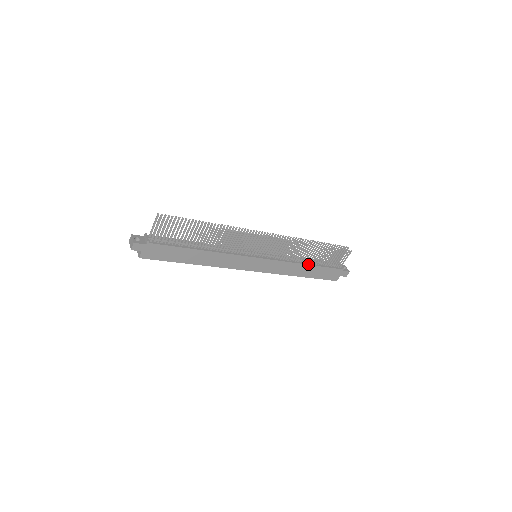
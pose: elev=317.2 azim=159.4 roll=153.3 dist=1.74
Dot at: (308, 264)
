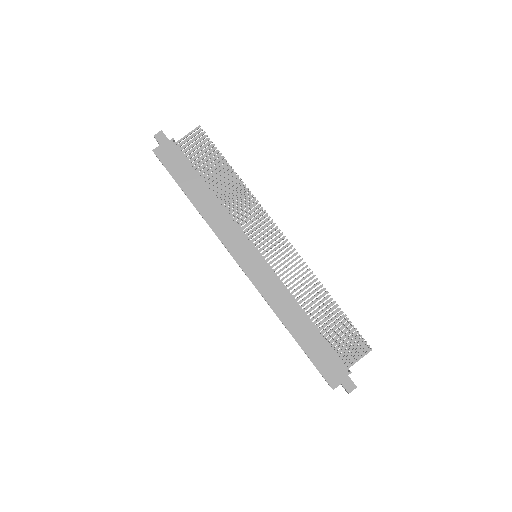
Dot at: (308, 319)
